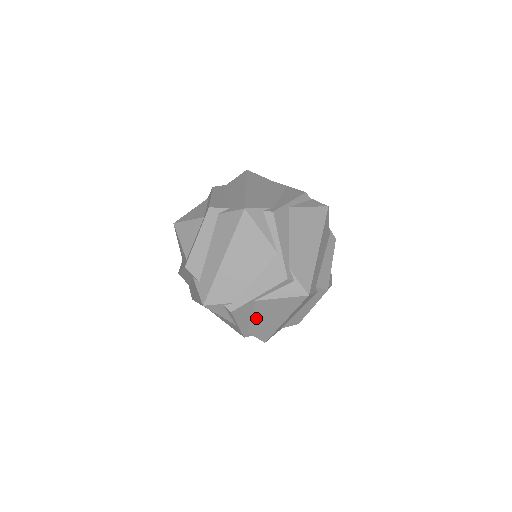
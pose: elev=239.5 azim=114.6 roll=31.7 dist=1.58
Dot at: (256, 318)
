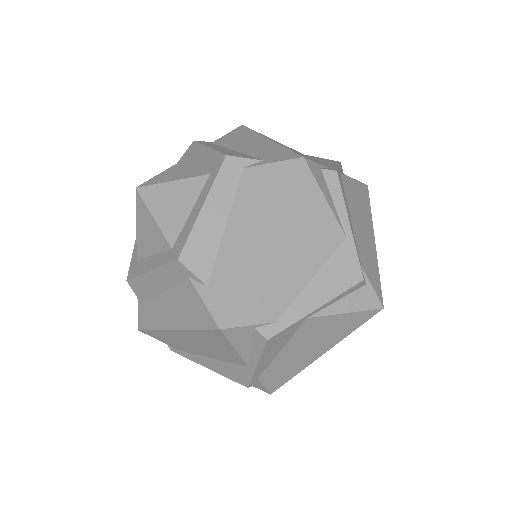
Dot at: occluded
